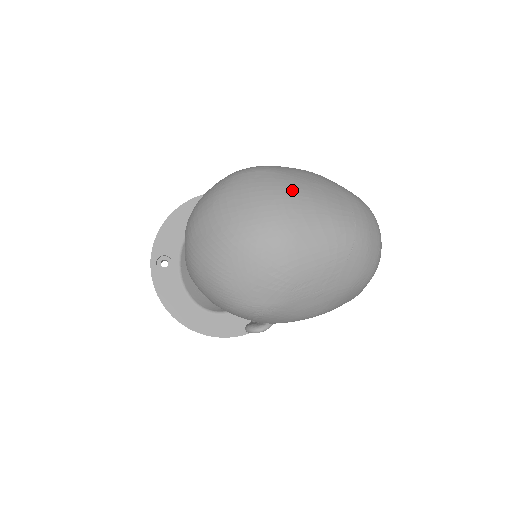
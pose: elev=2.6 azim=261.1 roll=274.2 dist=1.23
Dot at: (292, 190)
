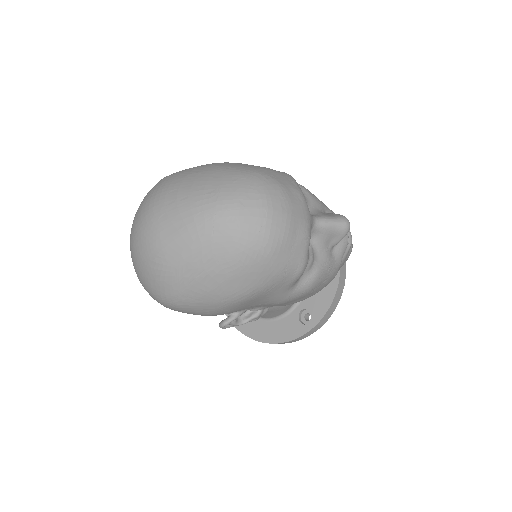
Dot at: (165, 188)
